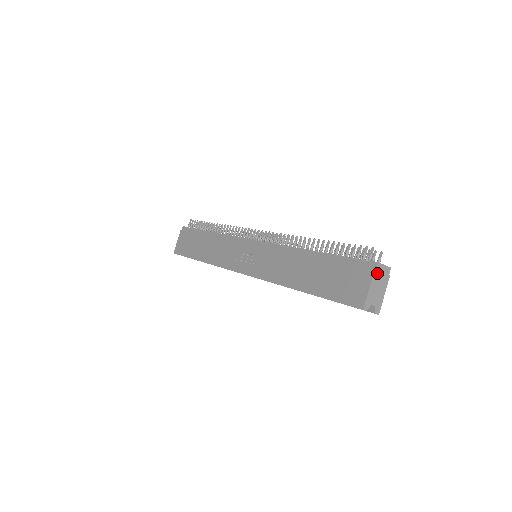
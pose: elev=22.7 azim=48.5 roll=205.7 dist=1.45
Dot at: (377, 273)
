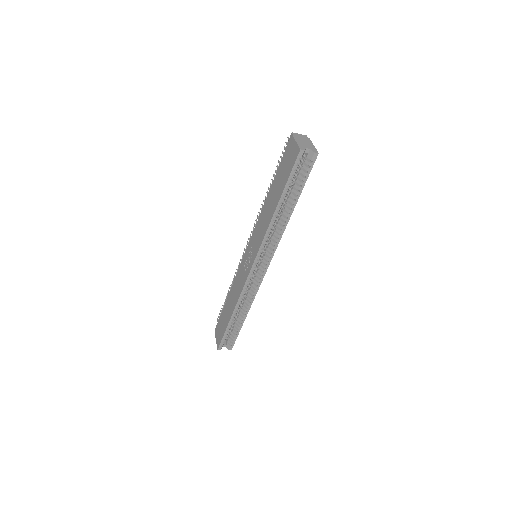
Dot at: (296, 136)
